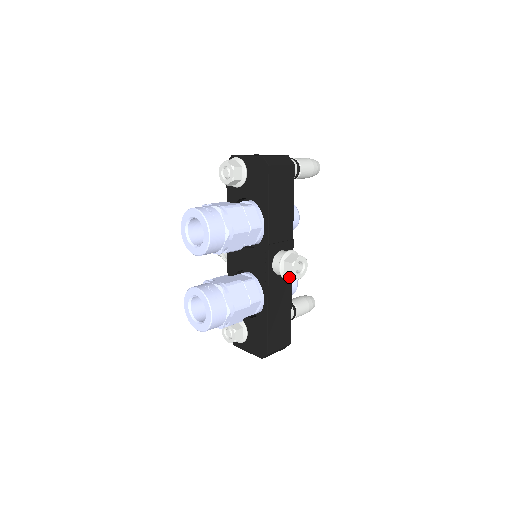
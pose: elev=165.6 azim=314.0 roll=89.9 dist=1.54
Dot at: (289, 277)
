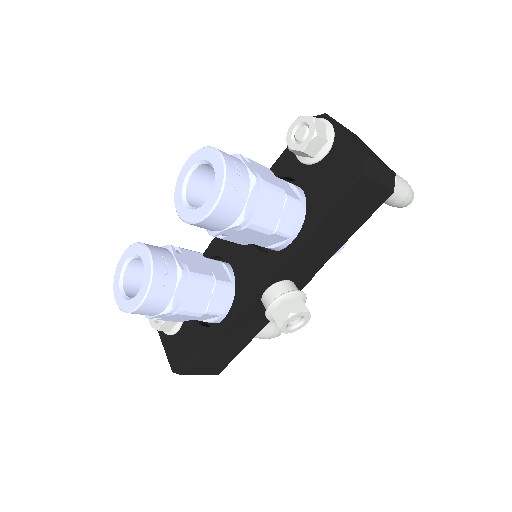
Dot at: occluded
